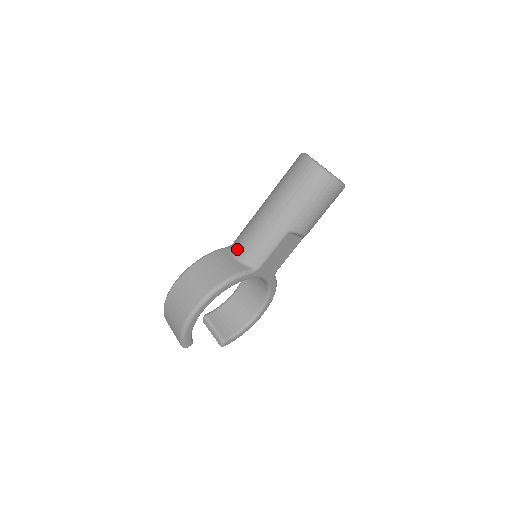
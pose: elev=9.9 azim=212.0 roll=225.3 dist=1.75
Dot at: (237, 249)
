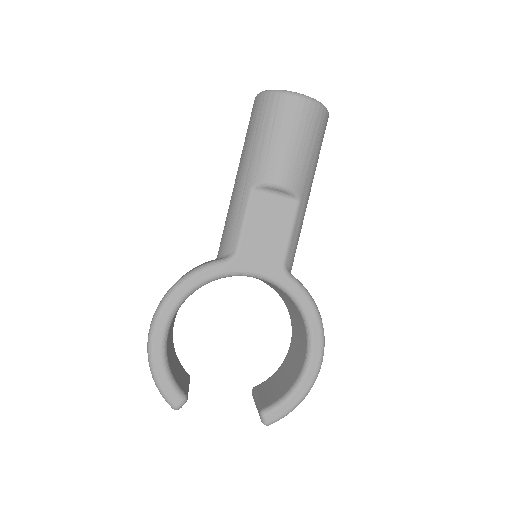
Dot at: occluded
